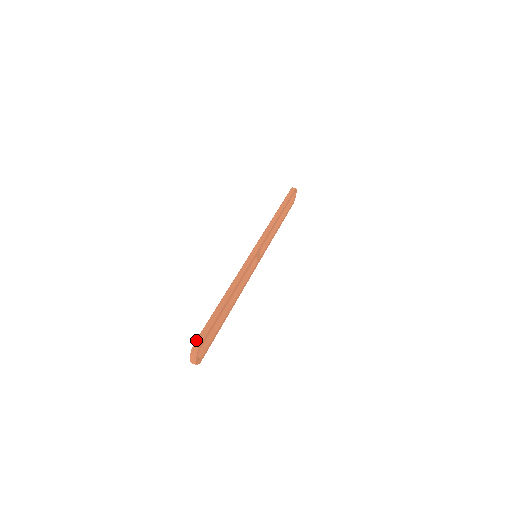
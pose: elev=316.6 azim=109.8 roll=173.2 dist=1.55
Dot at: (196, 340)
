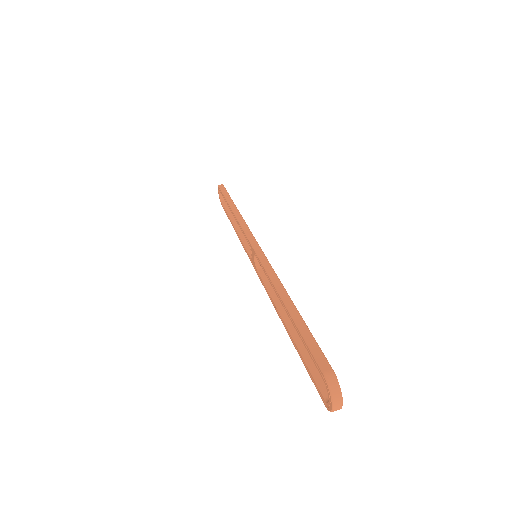
Dot at: (322, 369)
